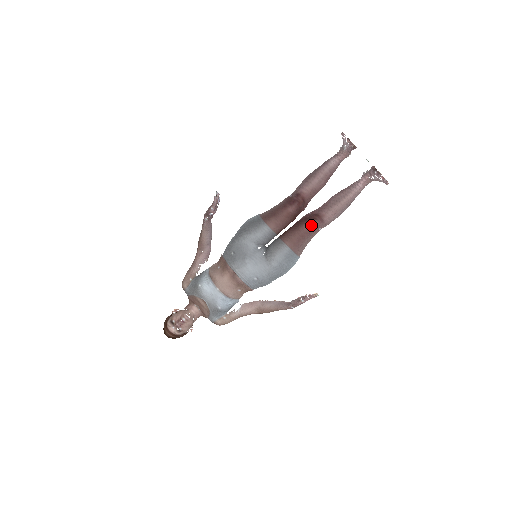
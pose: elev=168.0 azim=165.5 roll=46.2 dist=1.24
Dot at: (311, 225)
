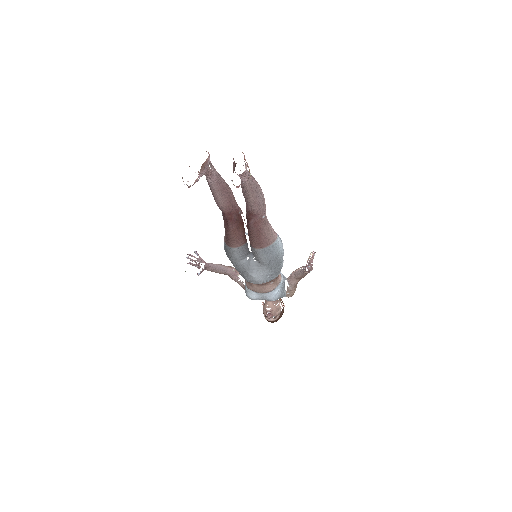
Dot at: (253, 225)
